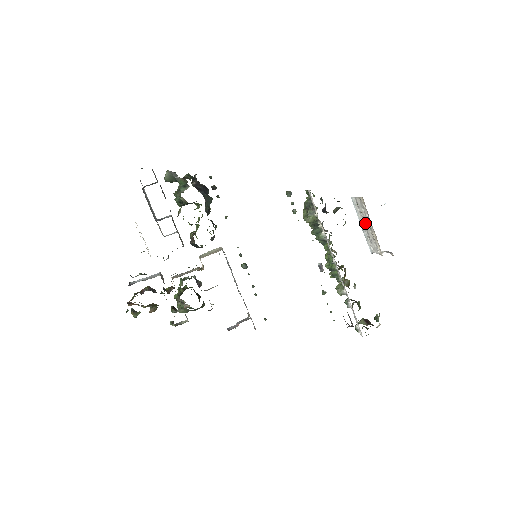
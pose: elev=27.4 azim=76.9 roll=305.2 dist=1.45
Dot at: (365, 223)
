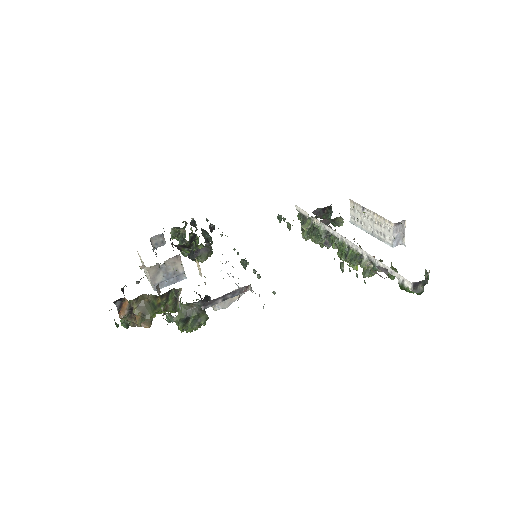
Dot at: (368, 224)
